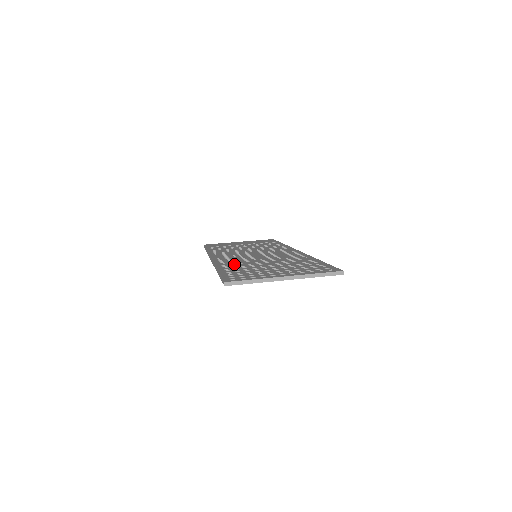
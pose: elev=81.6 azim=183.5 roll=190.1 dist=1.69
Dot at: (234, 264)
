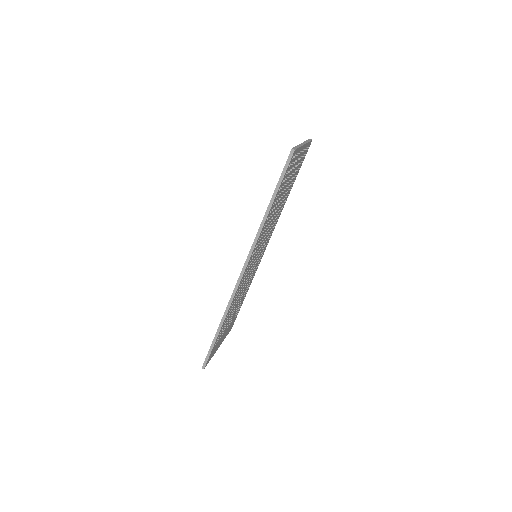
Dot at: occluded
